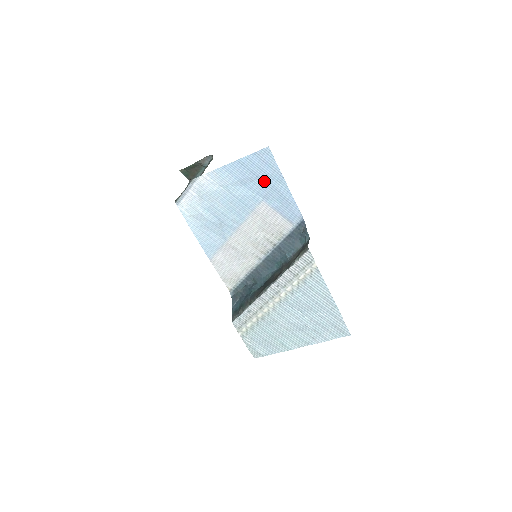
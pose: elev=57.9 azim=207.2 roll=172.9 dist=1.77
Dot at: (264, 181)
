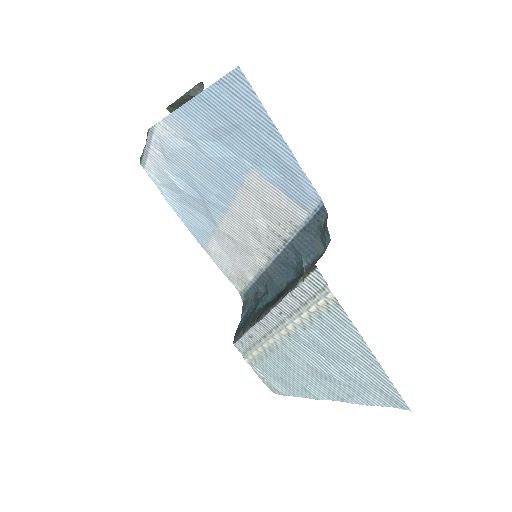
Dot at: (246, 133)
